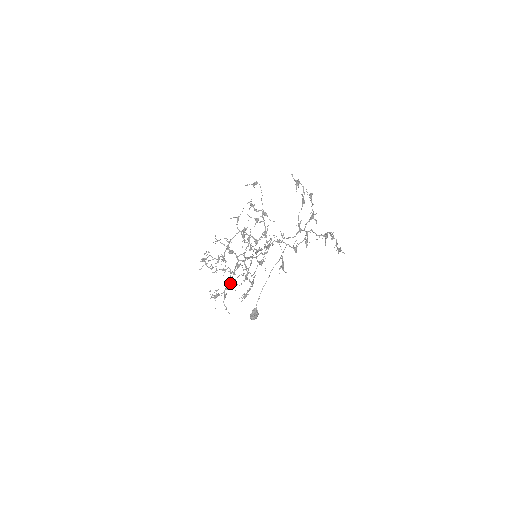
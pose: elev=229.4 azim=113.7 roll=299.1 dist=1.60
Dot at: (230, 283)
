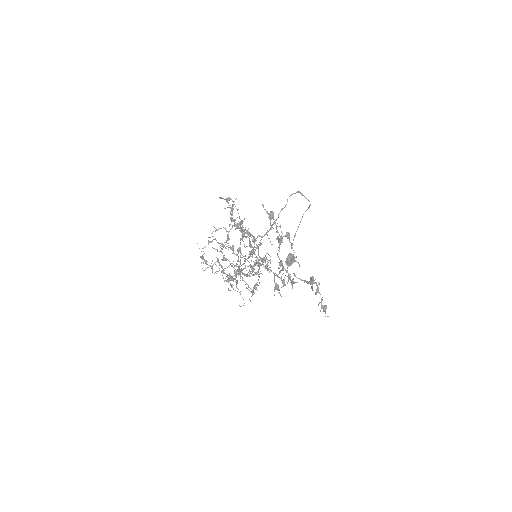
Dot at: (231, 287)
